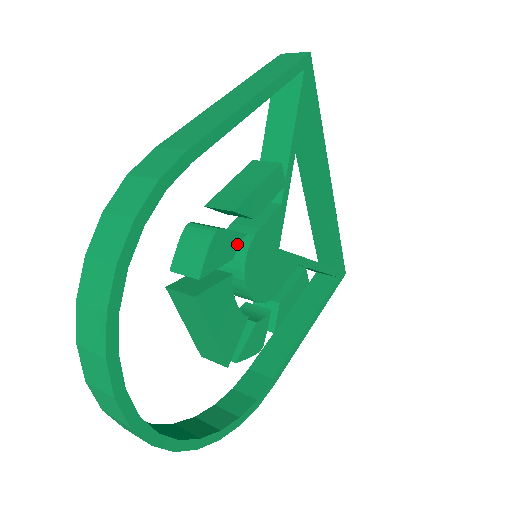
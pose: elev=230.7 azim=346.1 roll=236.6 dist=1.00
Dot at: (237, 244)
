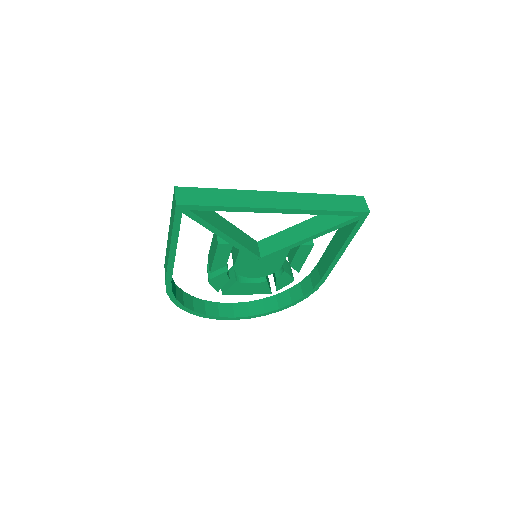
Dot at: (226, 276)
